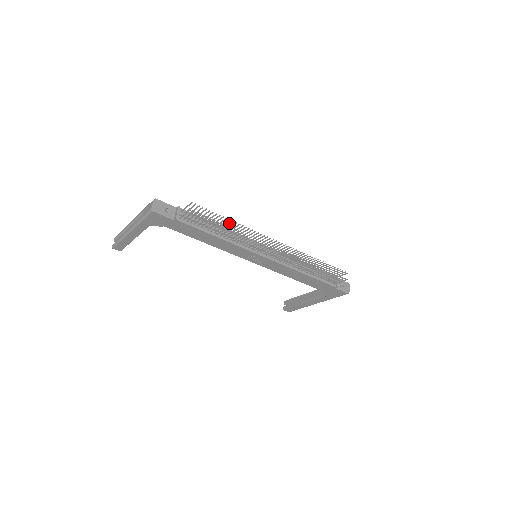
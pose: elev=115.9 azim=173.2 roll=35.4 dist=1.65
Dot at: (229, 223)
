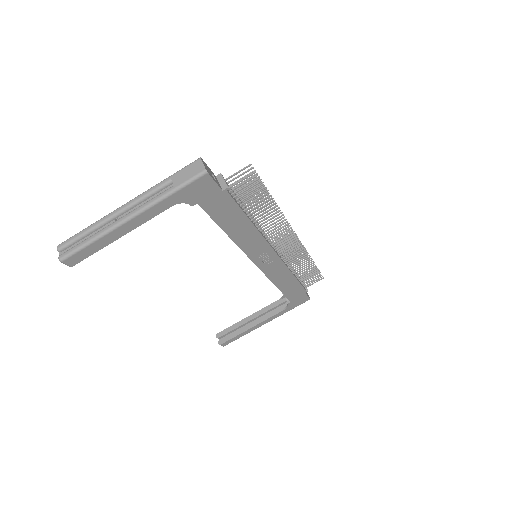
Dot at: occluded
